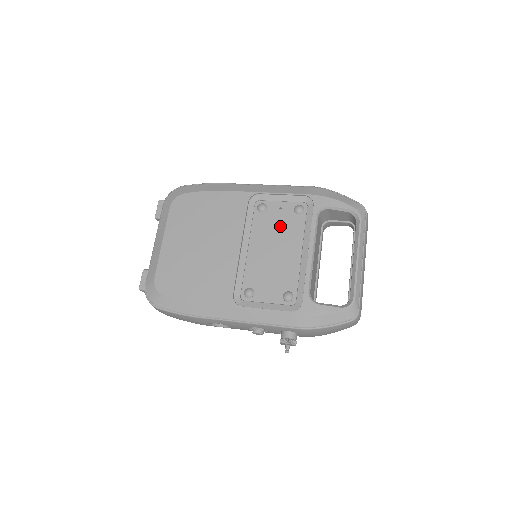
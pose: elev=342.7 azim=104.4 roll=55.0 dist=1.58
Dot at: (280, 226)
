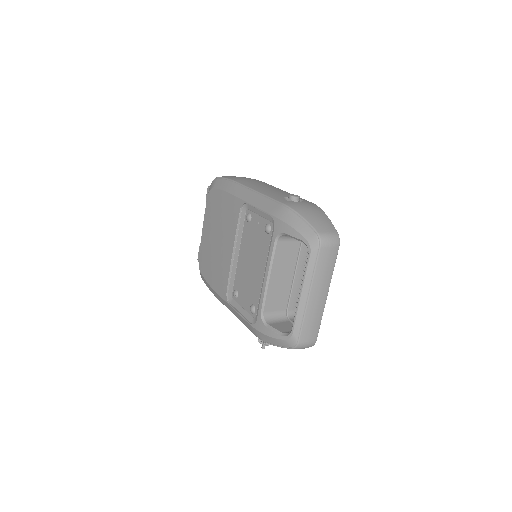
Dot at: (256, 241)
